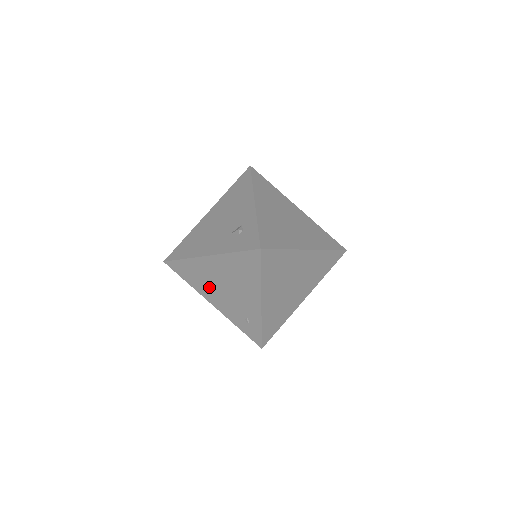
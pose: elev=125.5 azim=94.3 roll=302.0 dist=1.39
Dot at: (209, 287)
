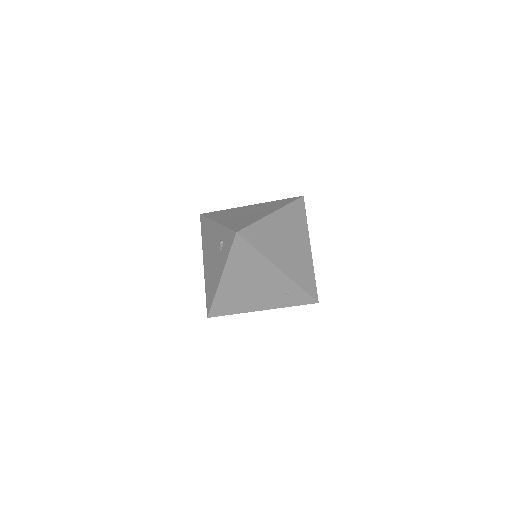
Dot at: (246, 300)
